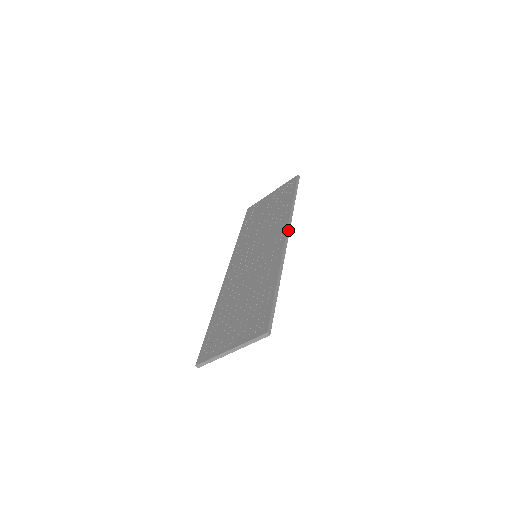
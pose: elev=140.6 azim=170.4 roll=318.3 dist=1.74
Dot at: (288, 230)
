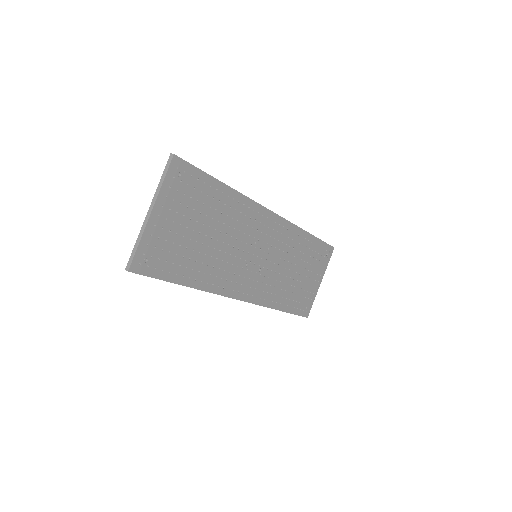
Dot at: (280, 216)
